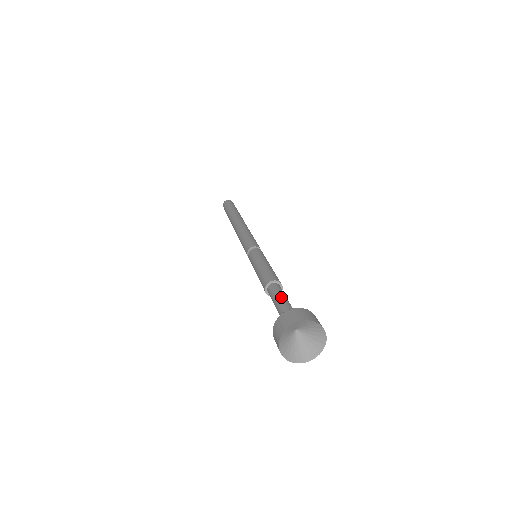
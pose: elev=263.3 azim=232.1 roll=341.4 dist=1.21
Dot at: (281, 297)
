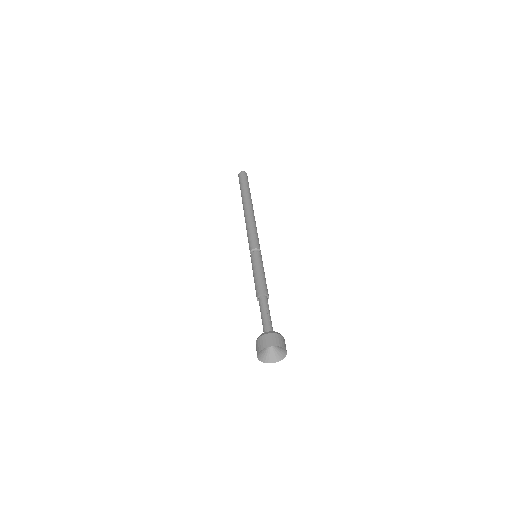
Dot at: (263, 313)
